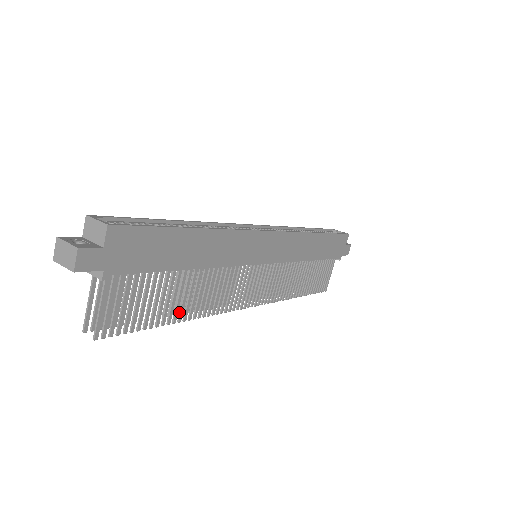
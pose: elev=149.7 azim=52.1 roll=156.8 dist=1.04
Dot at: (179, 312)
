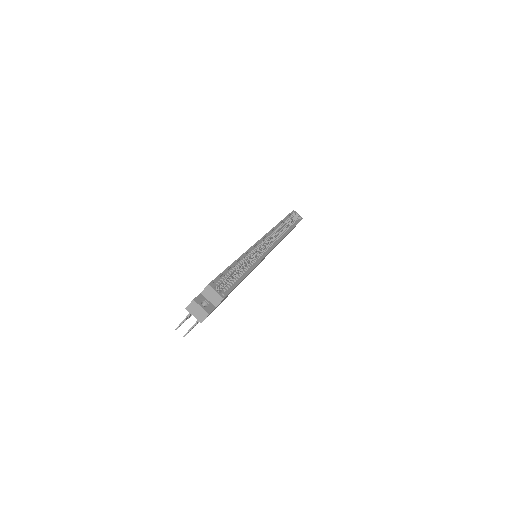
Dot at: occluded
